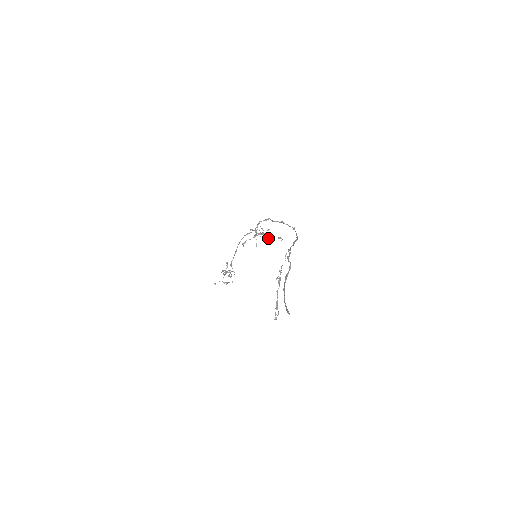
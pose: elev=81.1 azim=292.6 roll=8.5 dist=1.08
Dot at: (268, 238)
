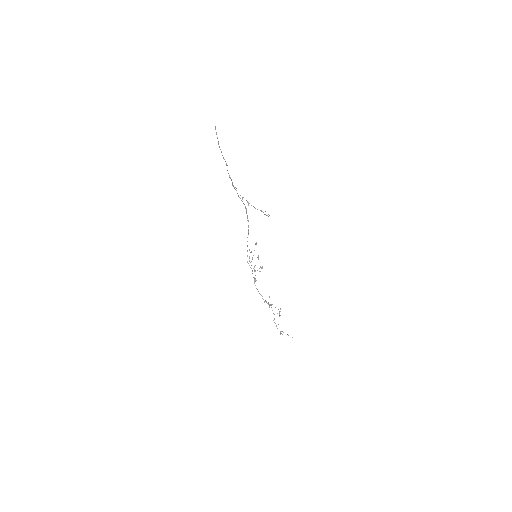
Dot at: (262, 267)
